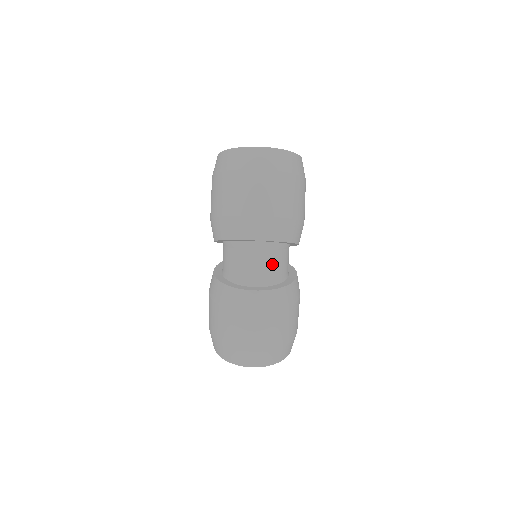
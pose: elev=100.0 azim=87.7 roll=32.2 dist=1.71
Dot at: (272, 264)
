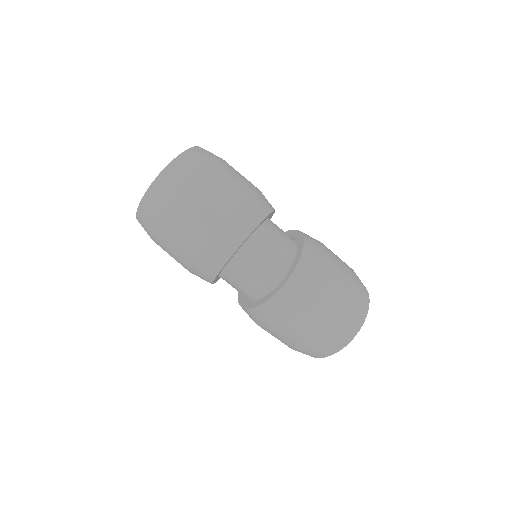
Dot at: (272, 250)
